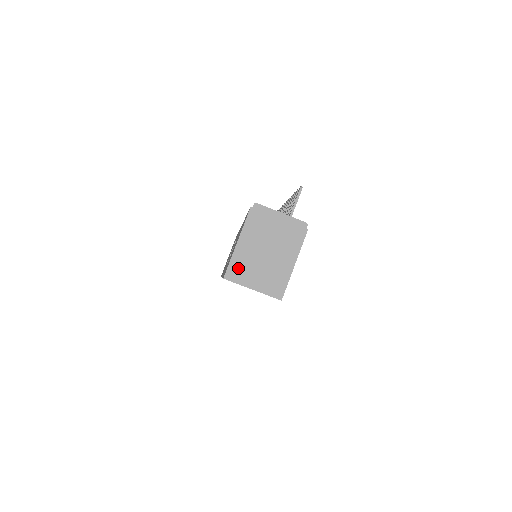
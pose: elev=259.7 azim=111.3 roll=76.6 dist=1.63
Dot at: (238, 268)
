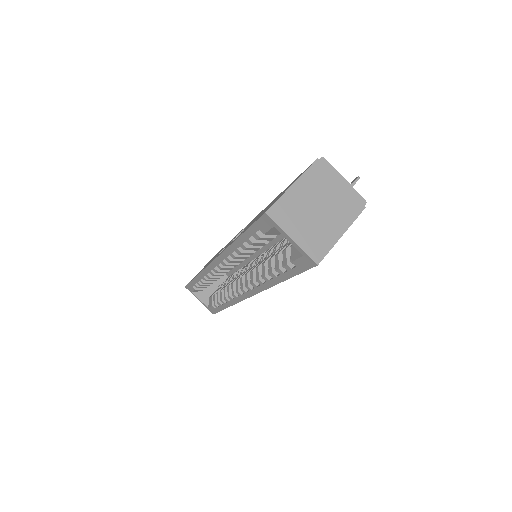
Dot at: (284, 210)
